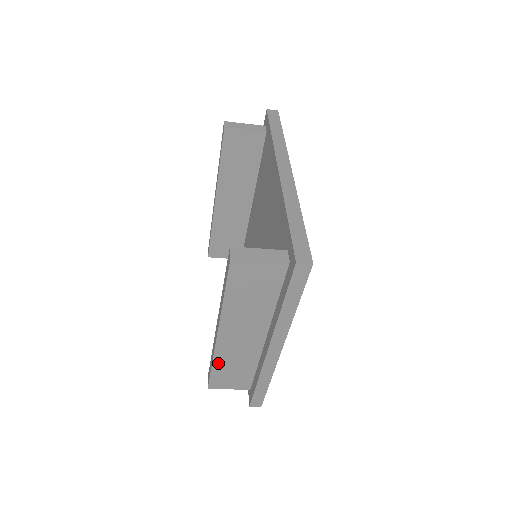
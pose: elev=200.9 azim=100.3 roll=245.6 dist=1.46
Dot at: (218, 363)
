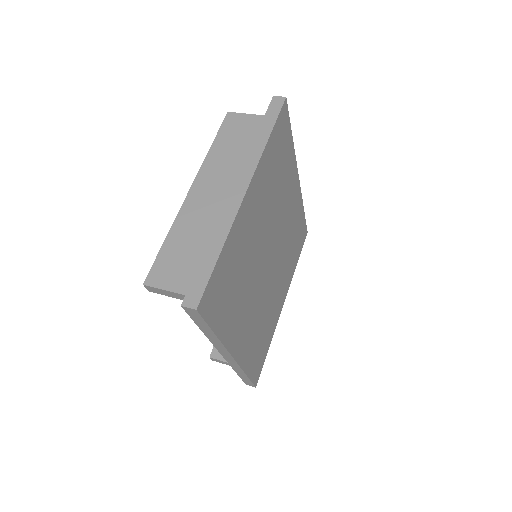
Dot at: occluded
